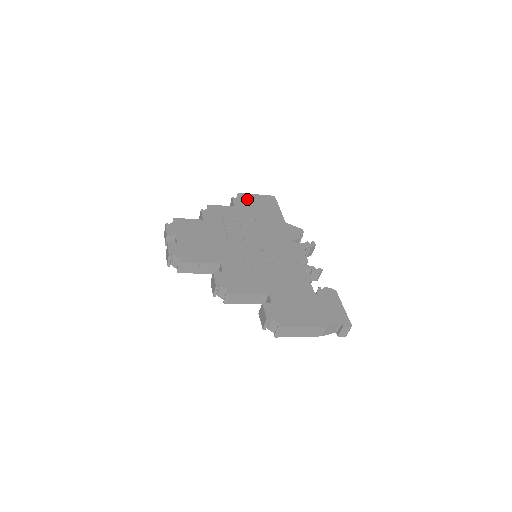
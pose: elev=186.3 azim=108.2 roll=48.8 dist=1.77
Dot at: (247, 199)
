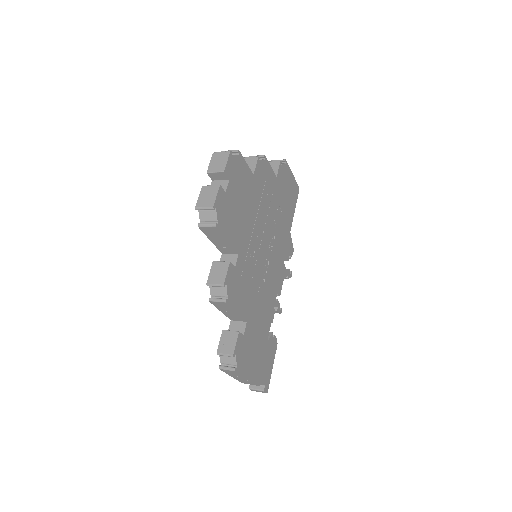
Dot at: (286, 175)
